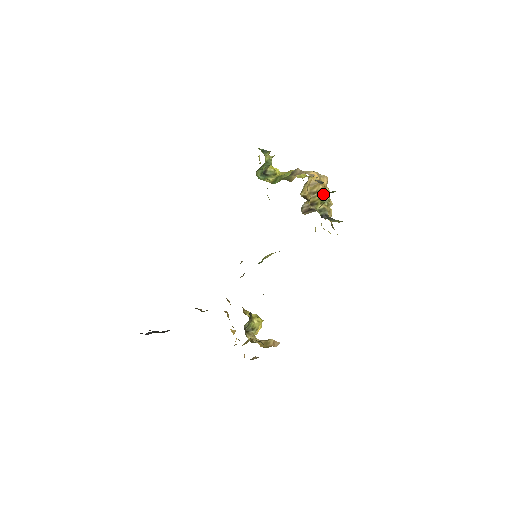
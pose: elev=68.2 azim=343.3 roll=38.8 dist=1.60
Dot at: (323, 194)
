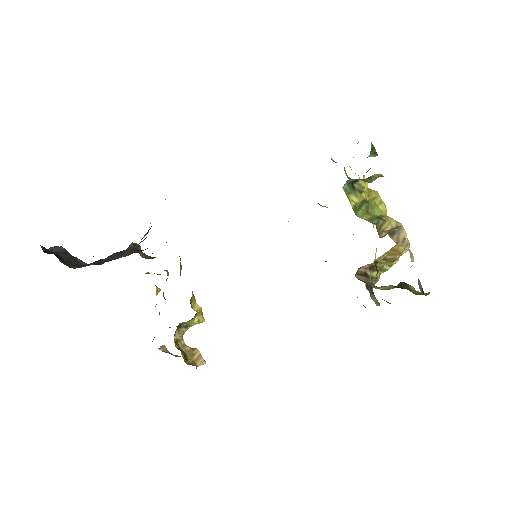
Dot at: (389, 261)
